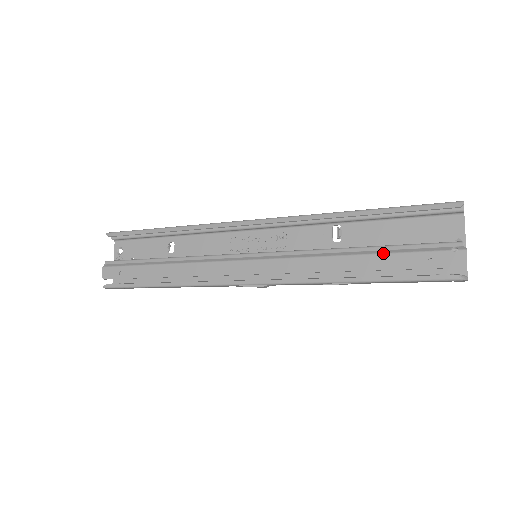
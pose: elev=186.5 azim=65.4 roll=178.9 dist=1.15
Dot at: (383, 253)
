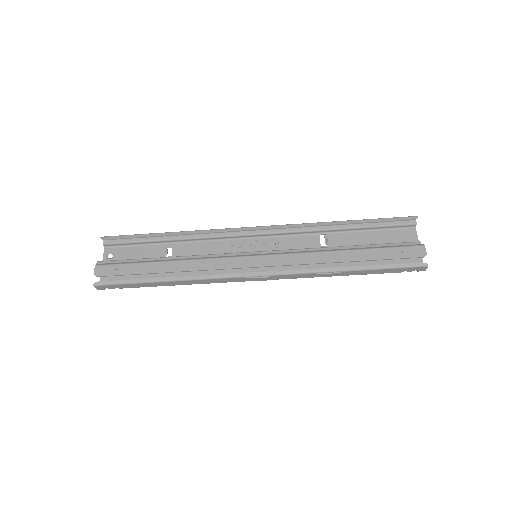
Dot at: (366, 248)
